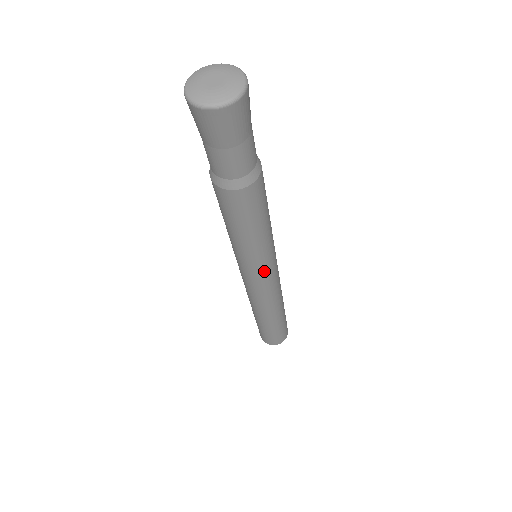
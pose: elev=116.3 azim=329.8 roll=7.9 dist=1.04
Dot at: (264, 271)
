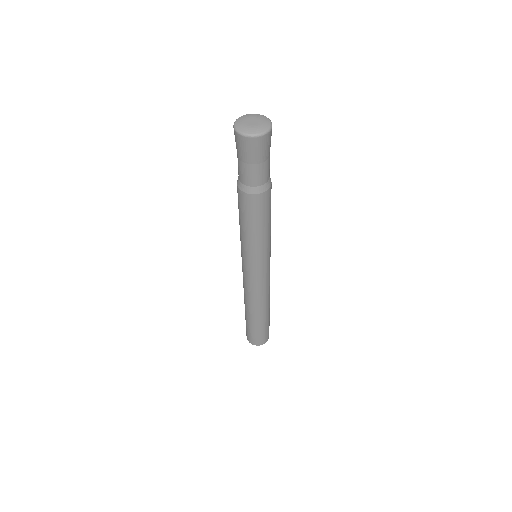
Dot at: (269, 261)
